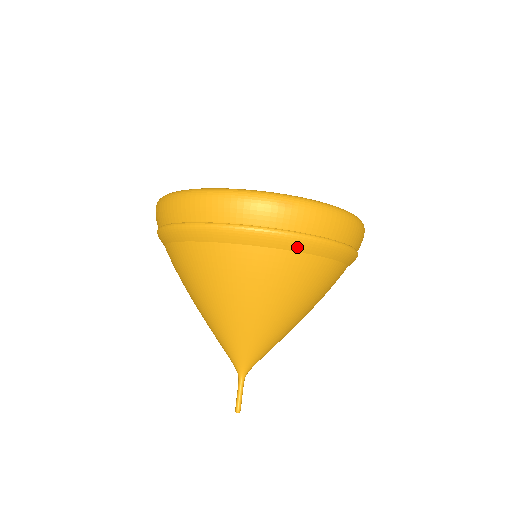
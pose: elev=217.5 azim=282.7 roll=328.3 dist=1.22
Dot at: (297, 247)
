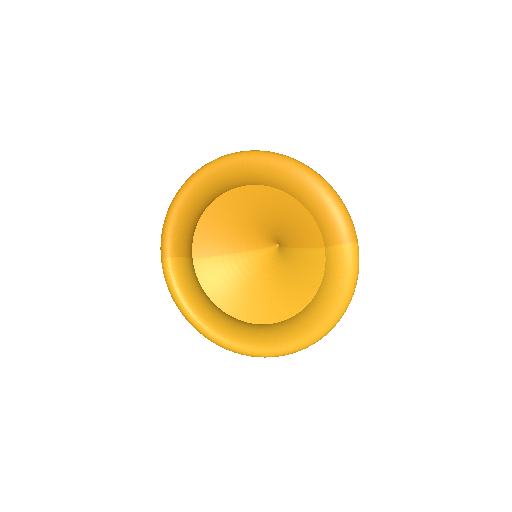
Dot at: occluded
